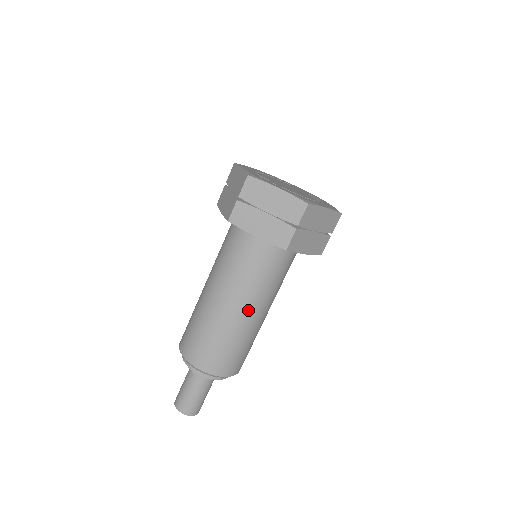
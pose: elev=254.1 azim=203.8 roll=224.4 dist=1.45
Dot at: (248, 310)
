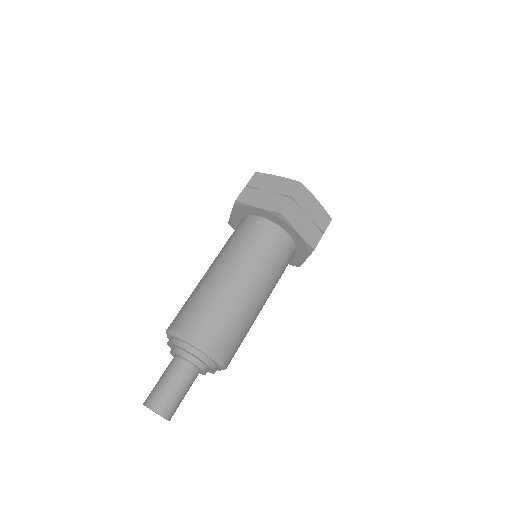
Dot at: (264, 299)
